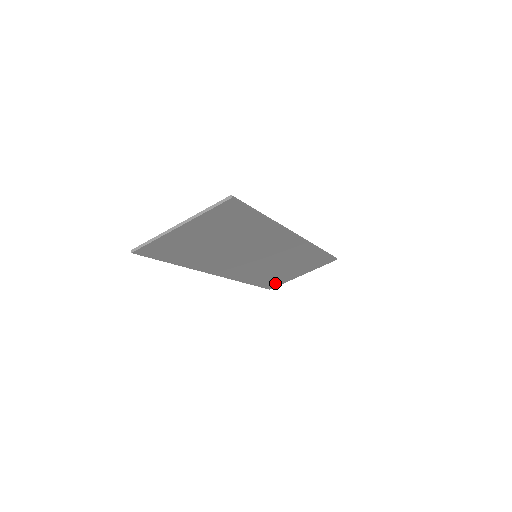
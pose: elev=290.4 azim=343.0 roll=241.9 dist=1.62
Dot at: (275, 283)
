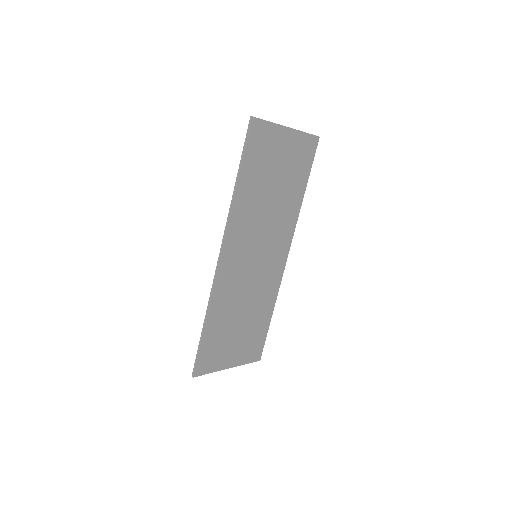
Dot at: (208, 361)
